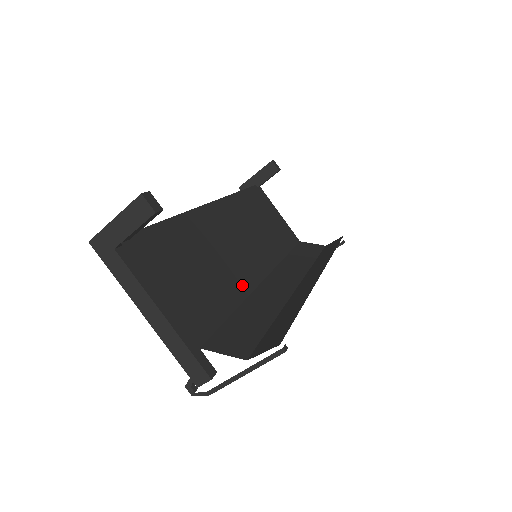
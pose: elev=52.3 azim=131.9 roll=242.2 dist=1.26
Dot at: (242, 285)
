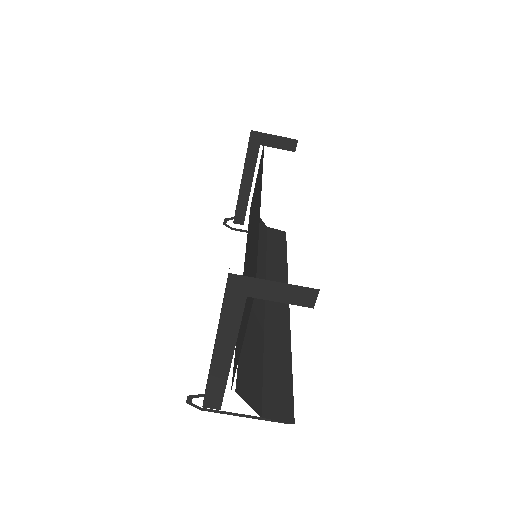
Dot at: occluded
